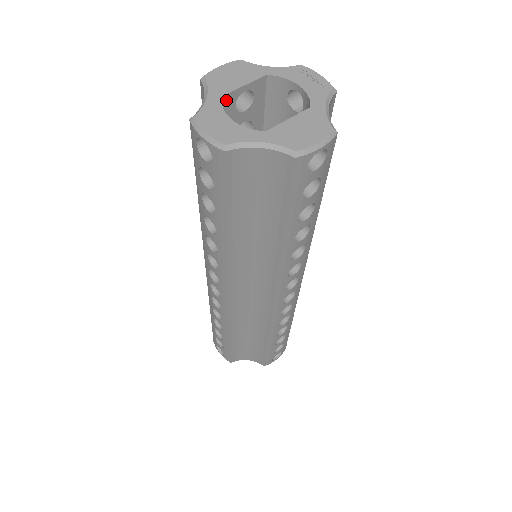
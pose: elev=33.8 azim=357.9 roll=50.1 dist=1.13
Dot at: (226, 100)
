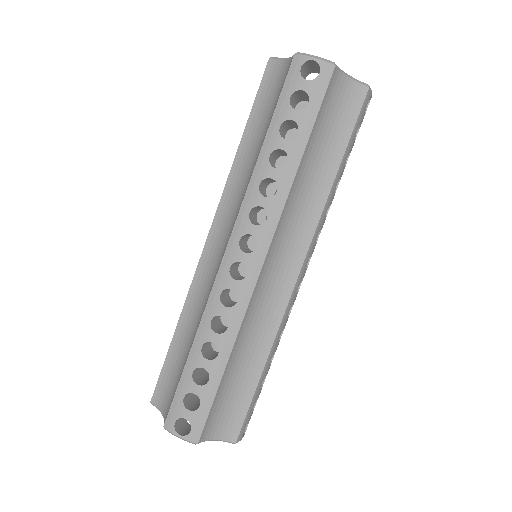
Dot at: occluded
